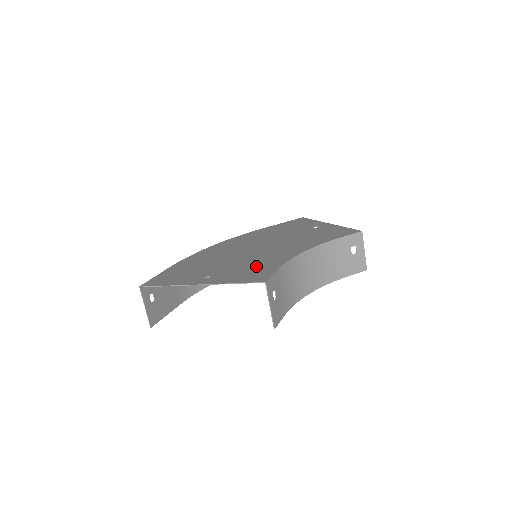
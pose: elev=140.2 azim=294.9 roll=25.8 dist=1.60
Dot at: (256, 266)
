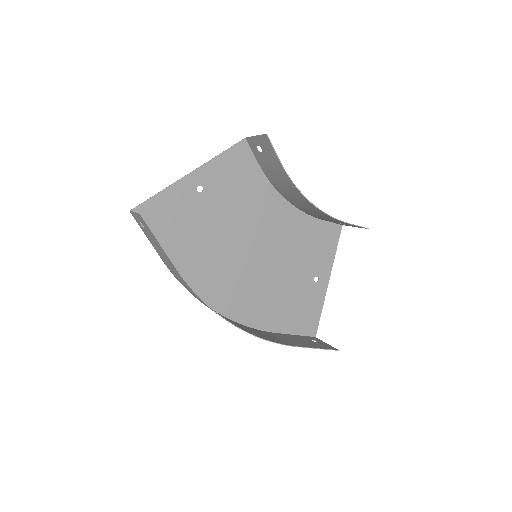
Dot at: (244, 188)
